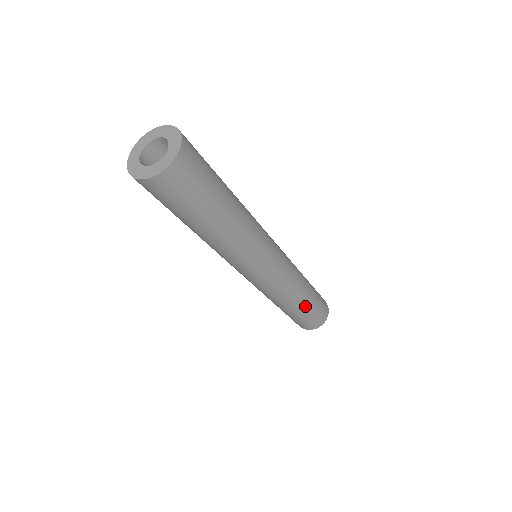
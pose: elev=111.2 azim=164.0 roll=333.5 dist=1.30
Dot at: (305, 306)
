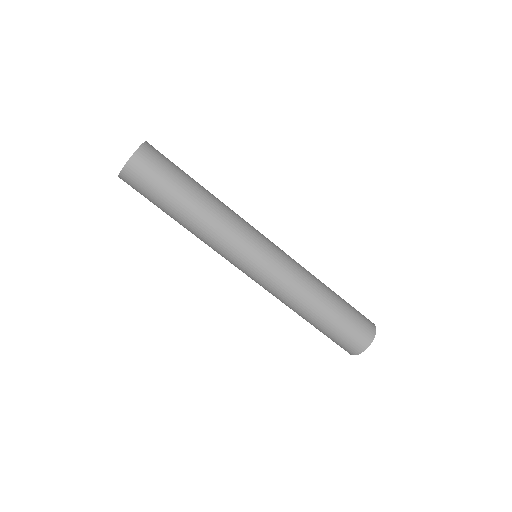
Dot at: (322, 320)
